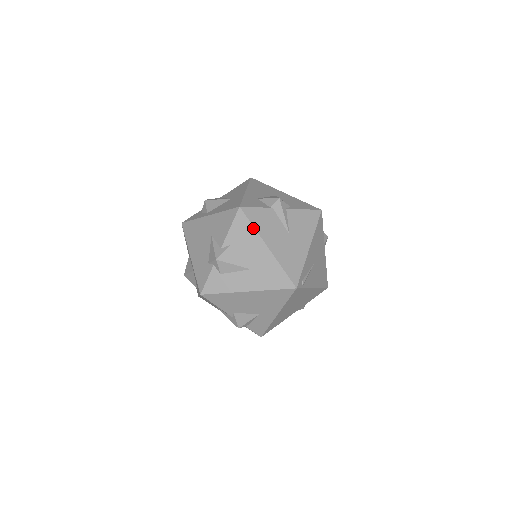
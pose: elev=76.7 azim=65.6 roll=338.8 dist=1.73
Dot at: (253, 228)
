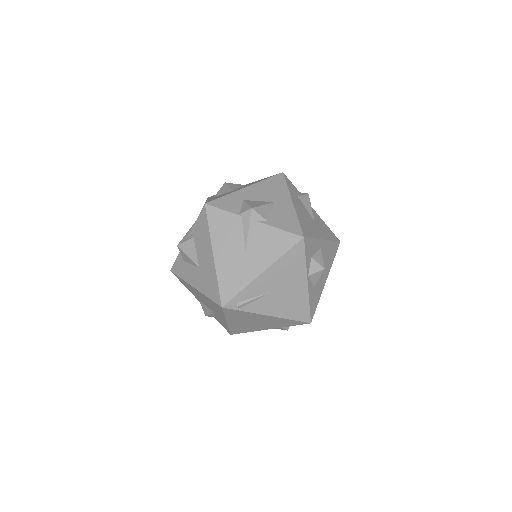
Dot at: (208, 230)
